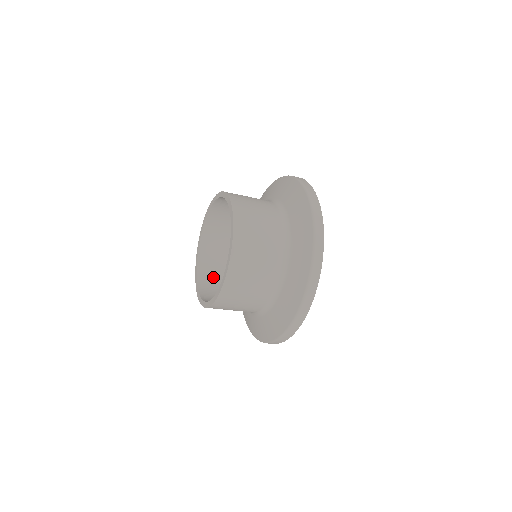
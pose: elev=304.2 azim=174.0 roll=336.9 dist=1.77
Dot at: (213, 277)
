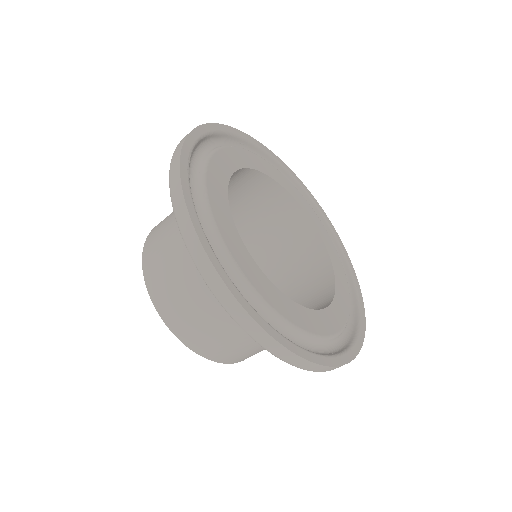
Dot at: occluded
